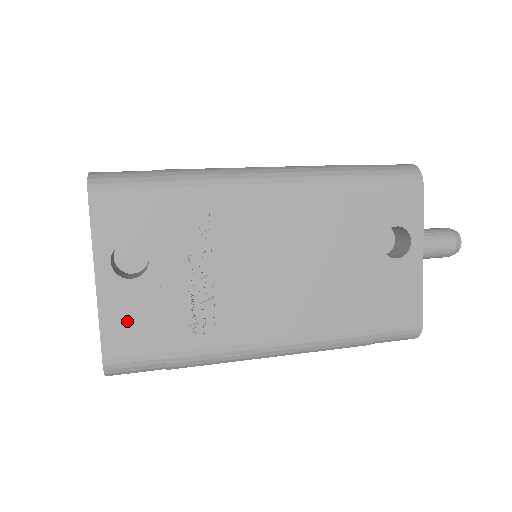
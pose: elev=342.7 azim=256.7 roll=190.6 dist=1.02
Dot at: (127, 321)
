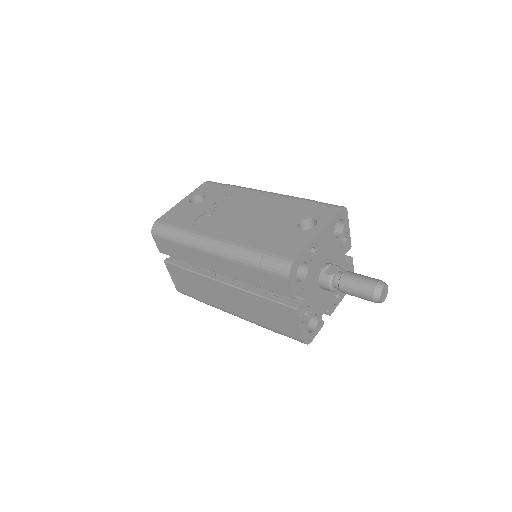
Dot at: (176, 213)
